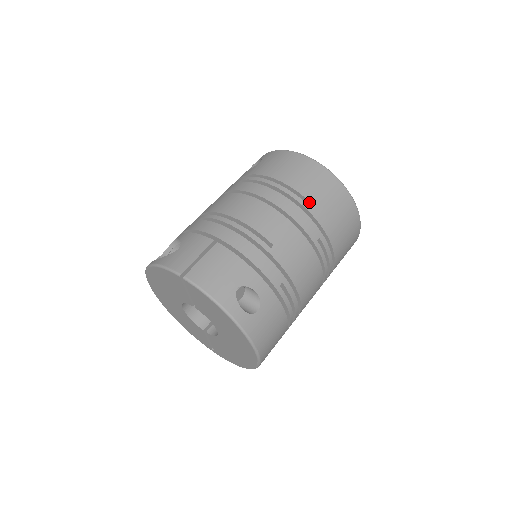
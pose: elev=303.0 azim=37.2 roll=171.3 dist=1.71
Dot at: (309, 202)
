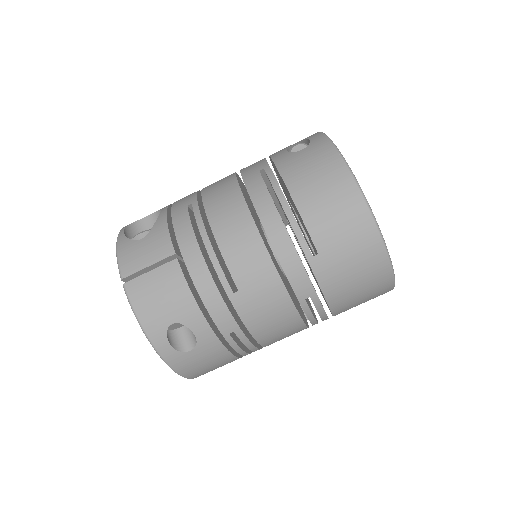
Dot at: (317, 251)
